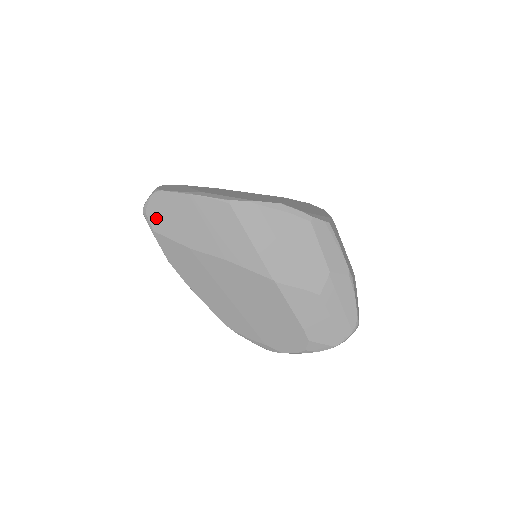
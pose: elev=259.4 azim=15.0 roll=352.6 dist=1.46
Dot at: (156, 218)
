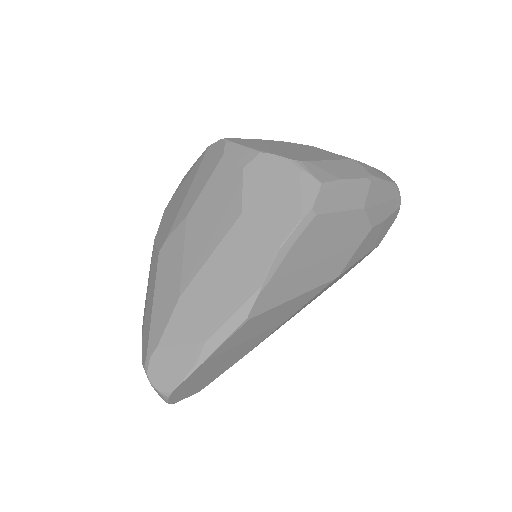
Dot at: (192, 391)
